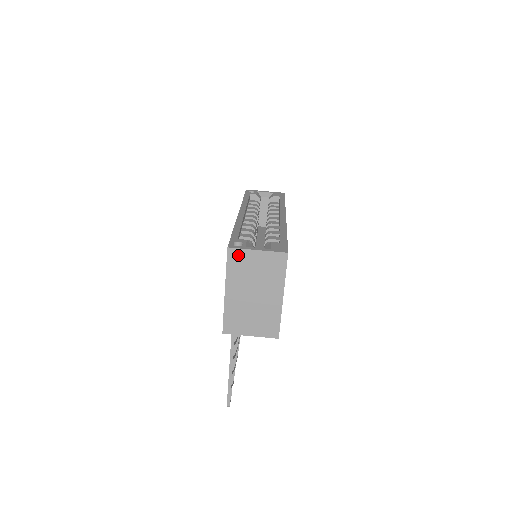
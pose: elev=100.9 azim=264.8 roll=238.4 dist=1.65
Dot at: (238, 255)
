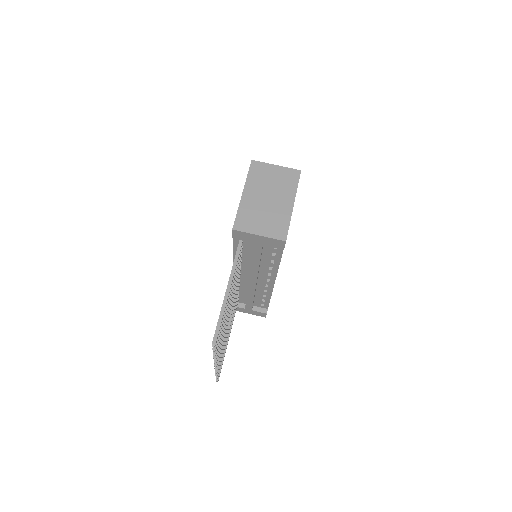
Dot at: (259, 166)
